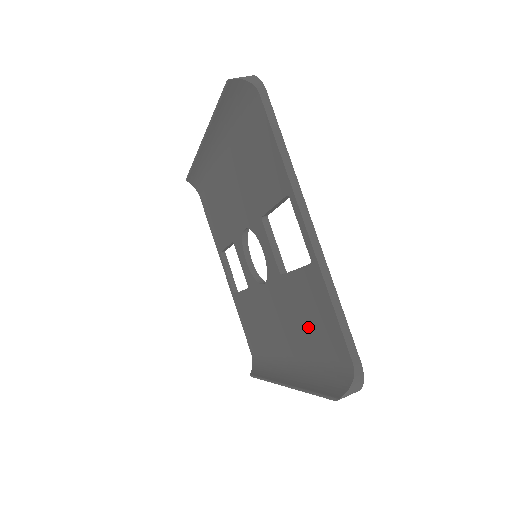
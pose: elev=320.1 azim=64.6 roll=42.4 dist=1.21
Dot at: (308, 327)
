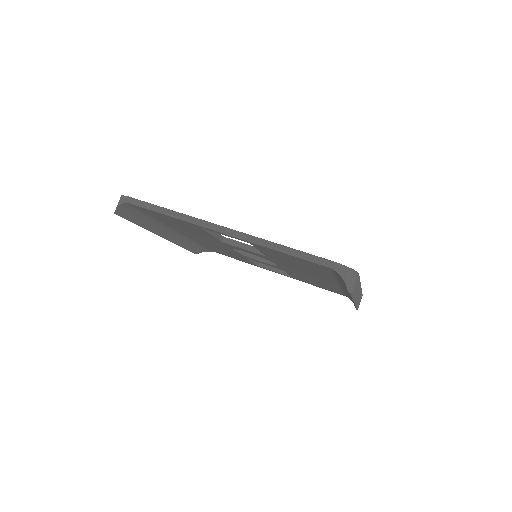
Dot at: (305, 267)
